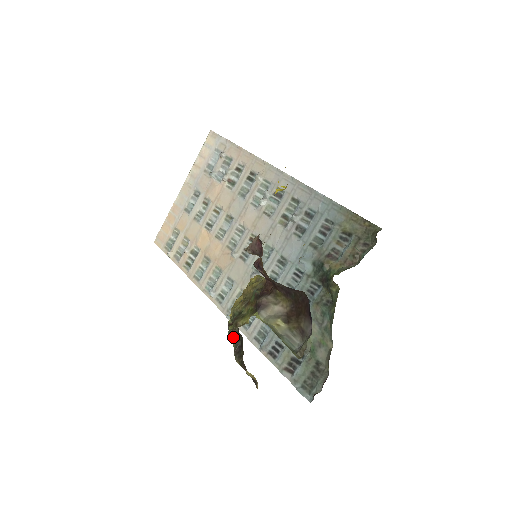
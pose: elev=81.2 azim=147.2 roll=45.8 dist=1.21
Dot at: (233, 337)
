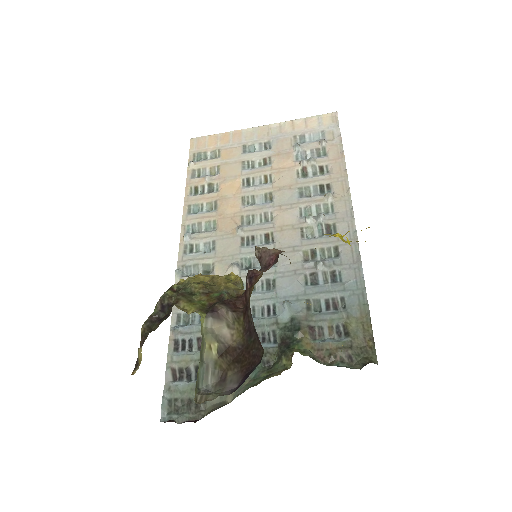
Dot at: (163, 303)
